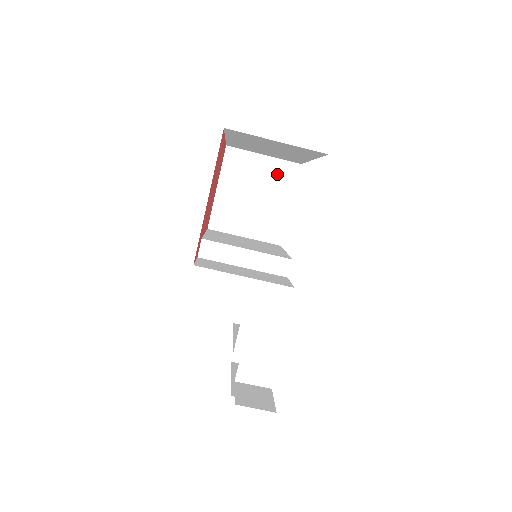
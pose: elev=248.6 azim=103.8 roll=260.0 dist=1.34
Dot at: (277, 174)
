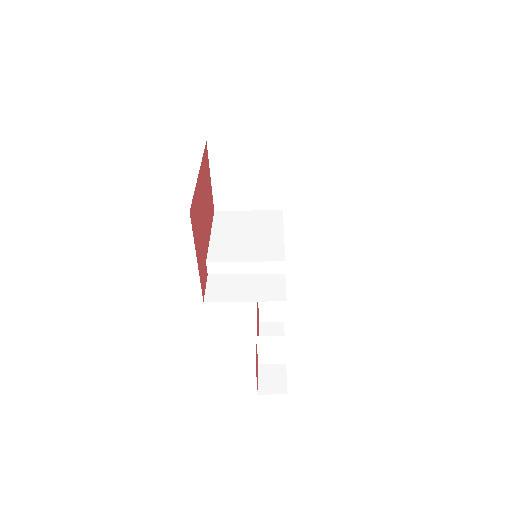
Dot at: (262, 153)
